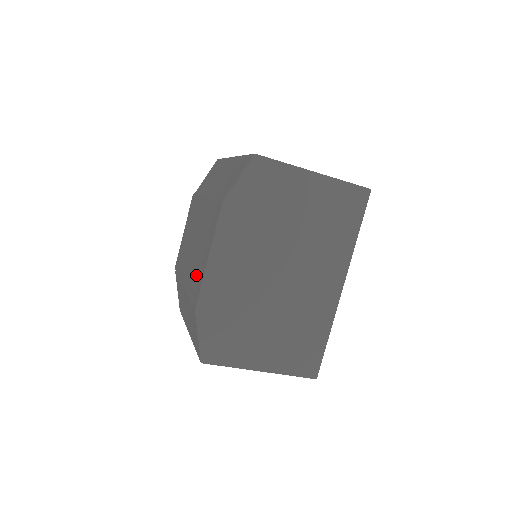
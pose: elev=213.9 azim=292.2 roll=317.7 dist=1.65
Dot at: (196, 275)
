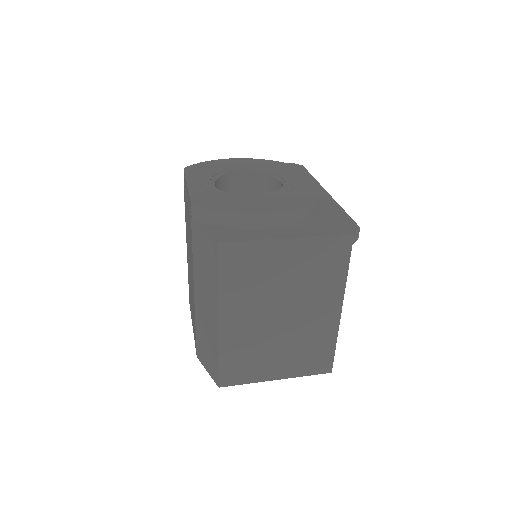
Dot at: occluded
